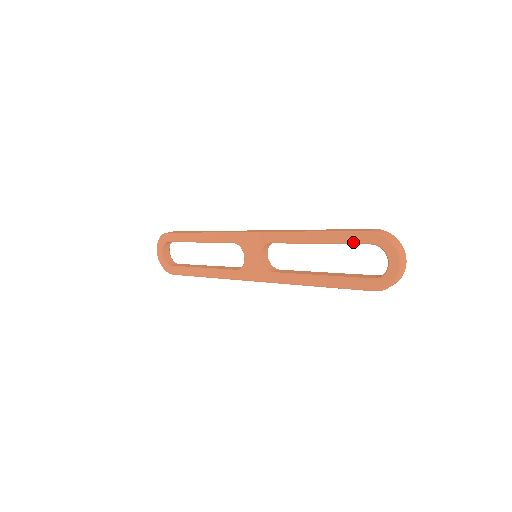
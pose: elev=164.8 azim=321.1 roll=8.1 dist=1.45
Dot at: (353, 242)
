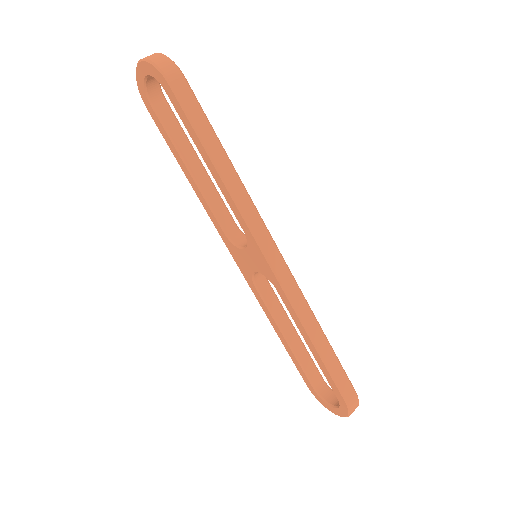
Dot at: (330, 384)
